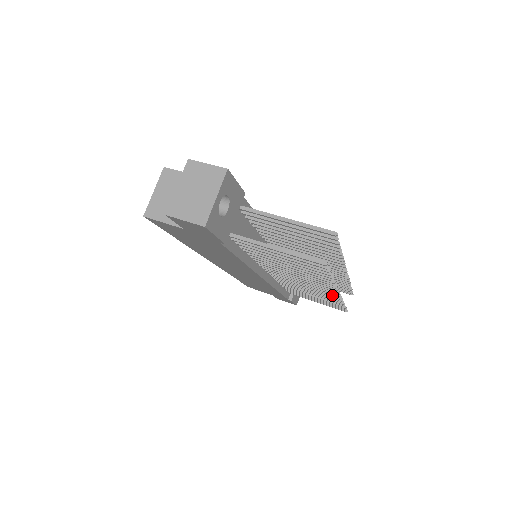
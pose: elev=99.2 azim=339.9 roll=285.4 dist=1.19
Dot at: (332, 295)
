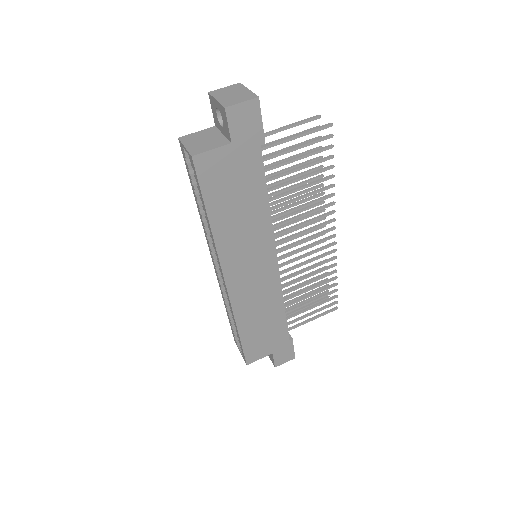
Dot at: (329, 245)
